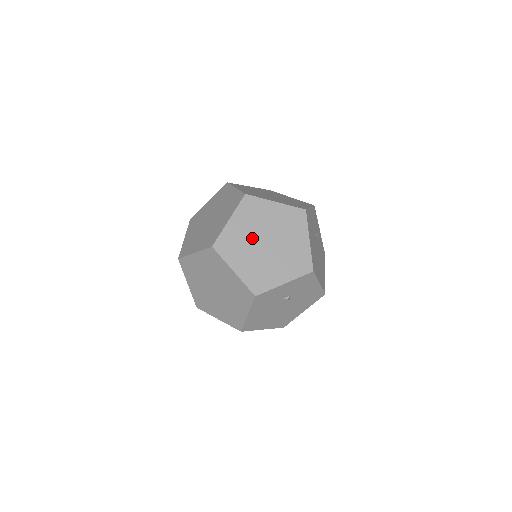
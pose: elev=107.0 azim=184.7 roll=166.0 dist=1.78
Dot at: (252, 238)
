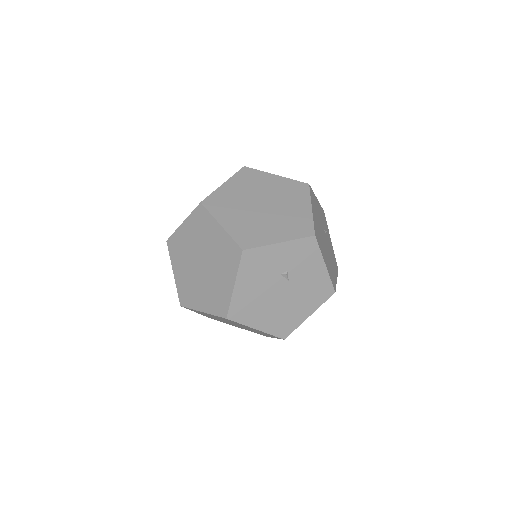
Dot at: (246, 200)
